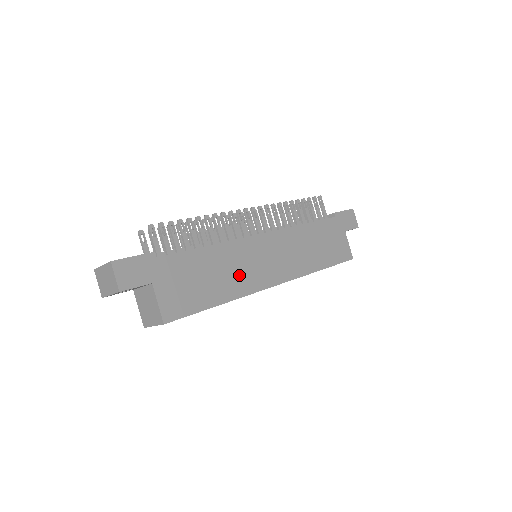
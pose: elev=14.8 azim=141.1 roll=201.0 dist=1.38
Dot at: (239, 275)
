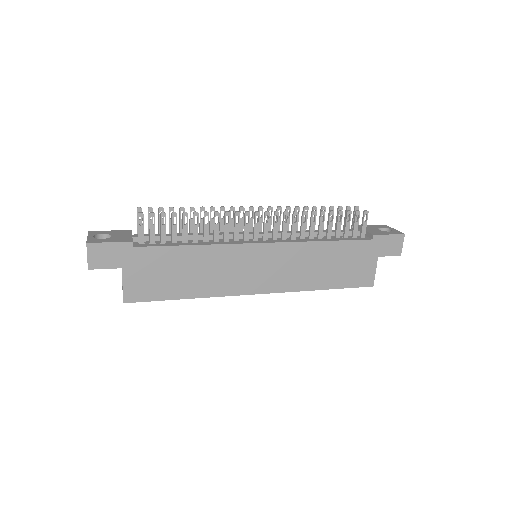
Dot at: (218, 277)
